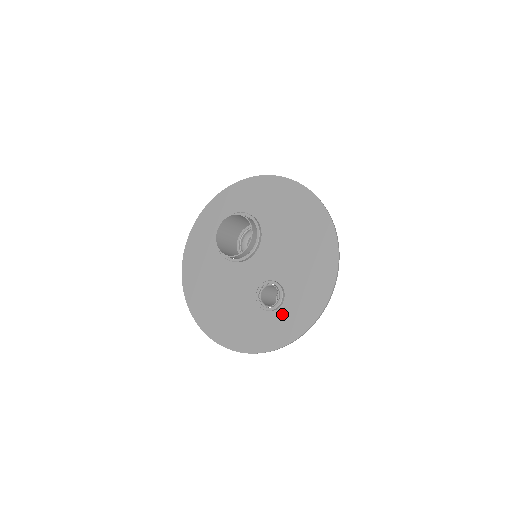
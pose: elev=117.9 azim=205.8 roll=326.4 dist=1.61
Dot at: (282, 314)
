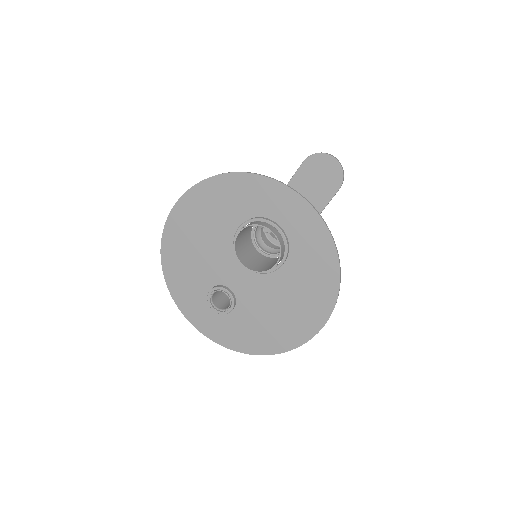
Dot at: (213, 314)
